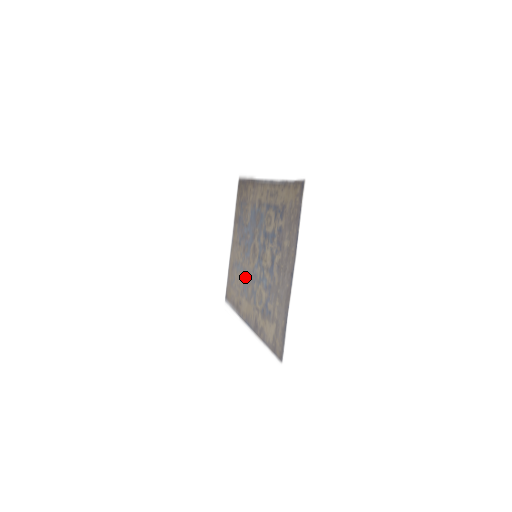
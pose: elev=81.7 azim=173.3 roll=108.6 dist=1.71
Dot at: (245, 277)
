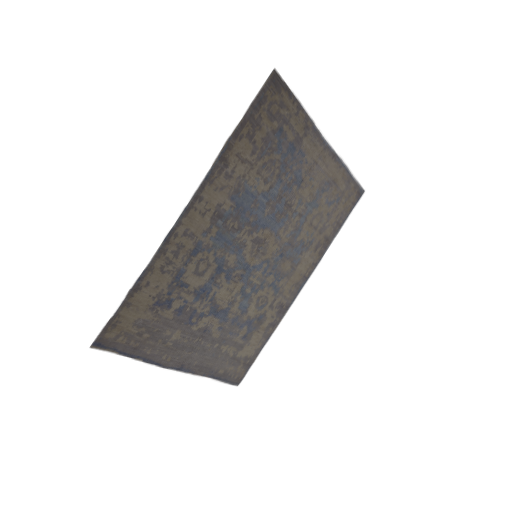
Dot at: (294, 240)
